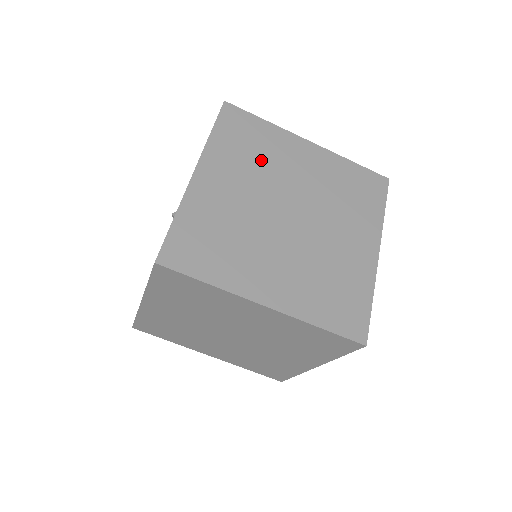
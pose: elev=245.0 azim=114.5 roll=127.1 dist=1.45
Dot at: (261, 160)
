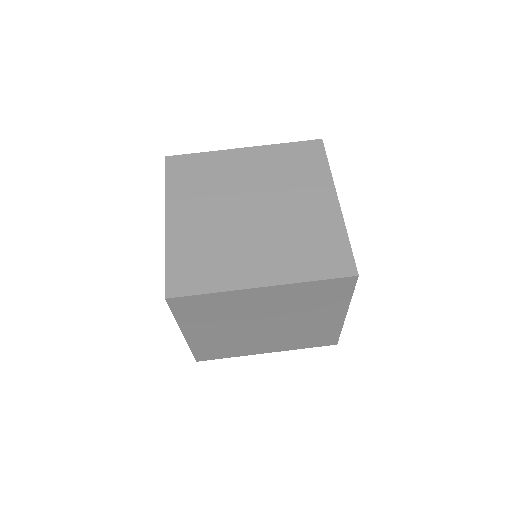
Dot at: occluded
